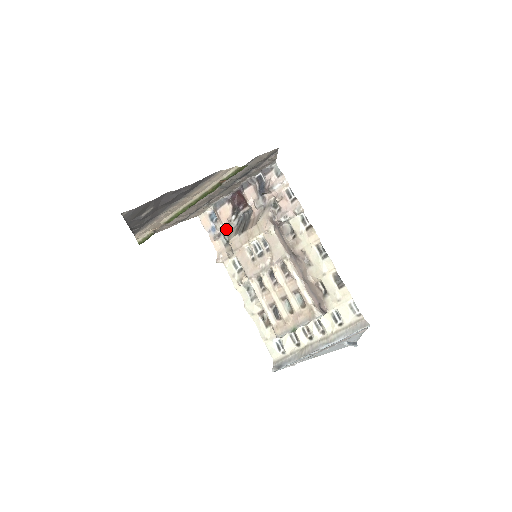
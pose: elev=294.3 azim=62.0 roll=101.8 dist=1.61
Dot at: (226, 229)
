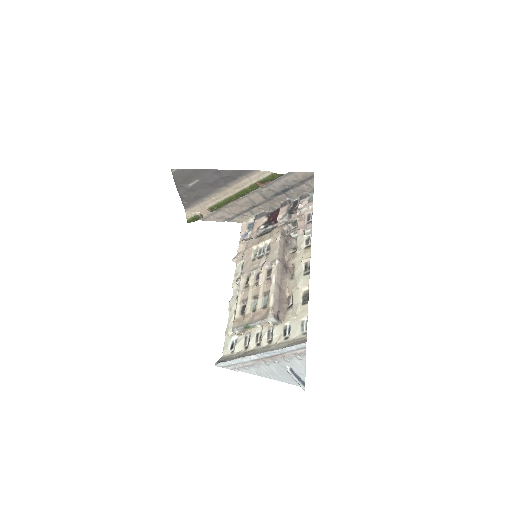
Dot at: (253, 235)
